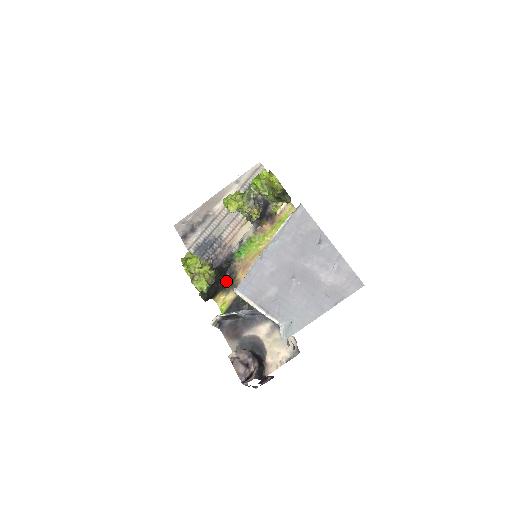
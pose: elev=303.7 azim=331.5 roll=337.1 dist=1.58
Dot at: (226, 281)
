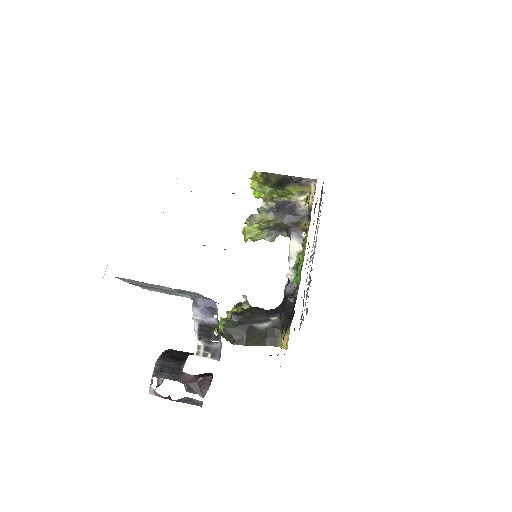
Dot at: (291, 317)
